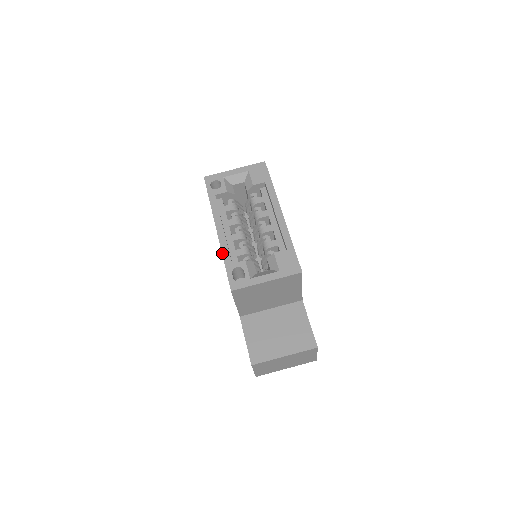
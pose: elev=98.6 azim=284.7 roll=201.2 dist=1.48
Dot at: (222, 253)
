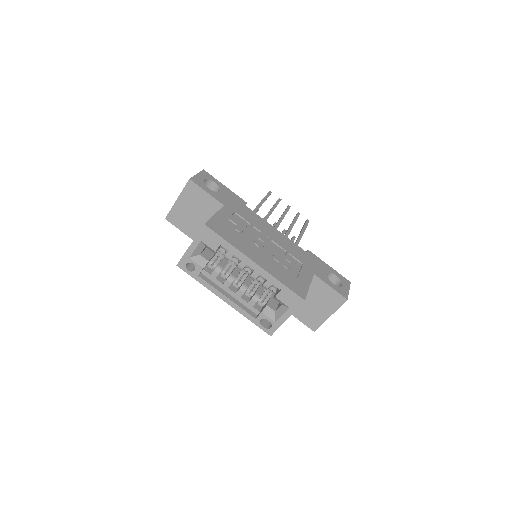
Dot at: (243, 315)
